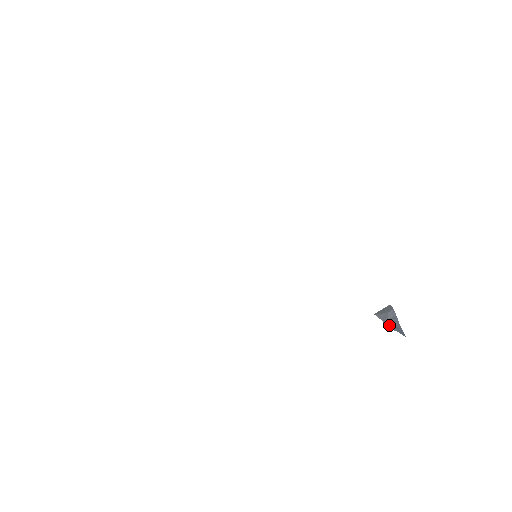
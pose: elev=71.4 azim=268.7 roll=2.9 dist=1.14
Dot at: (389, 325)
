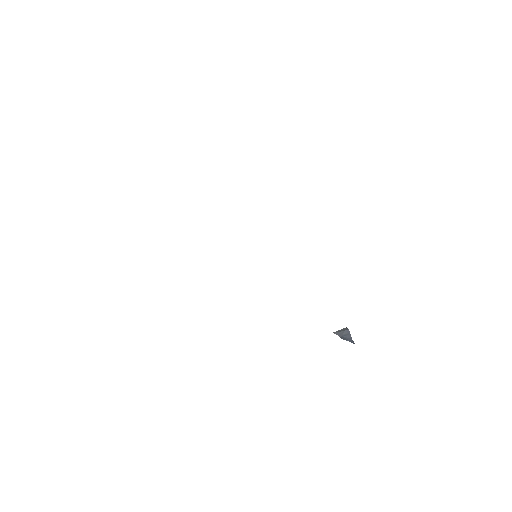
Dot at: (344, 338)
